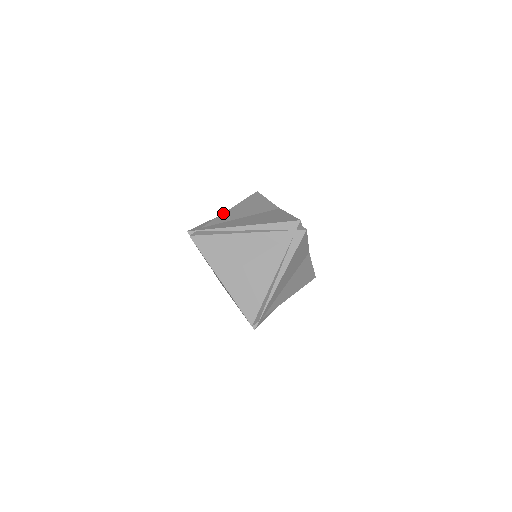
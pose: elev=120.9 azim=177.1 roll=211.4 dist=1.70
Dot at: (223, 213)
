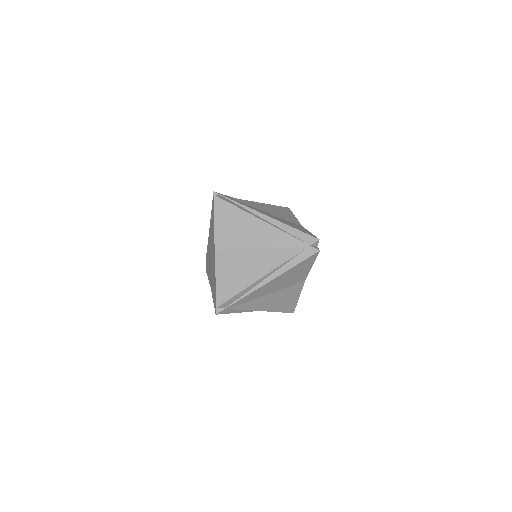
Dot at: (252, 201)
